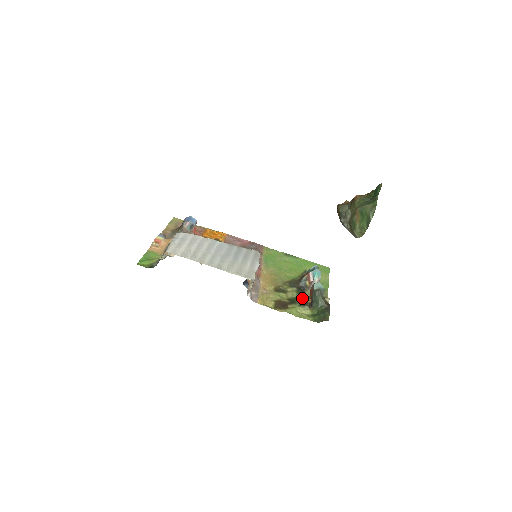
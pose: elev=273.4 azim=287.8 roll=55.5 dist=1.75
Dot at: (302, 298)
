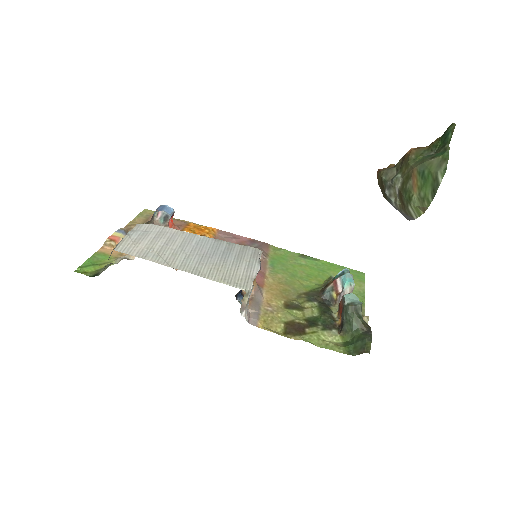
Dot at: (327, 317)
